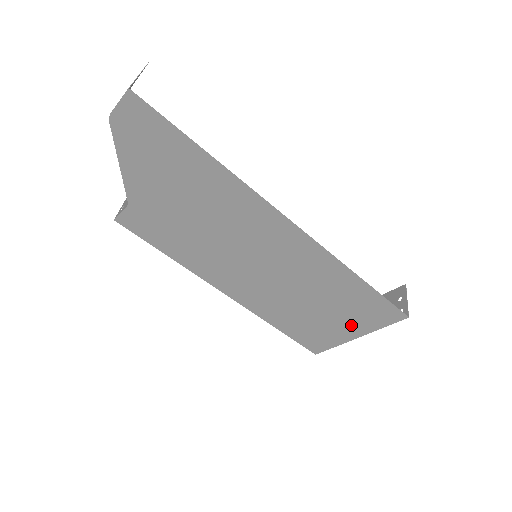
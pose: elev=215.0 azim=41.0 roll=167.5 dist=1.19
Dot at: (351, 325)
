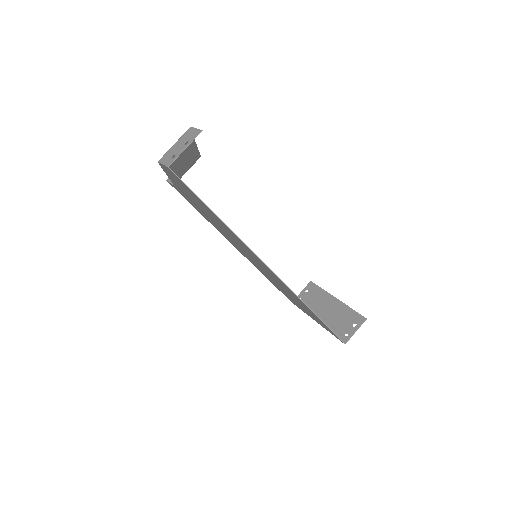
Dot at: occluded
